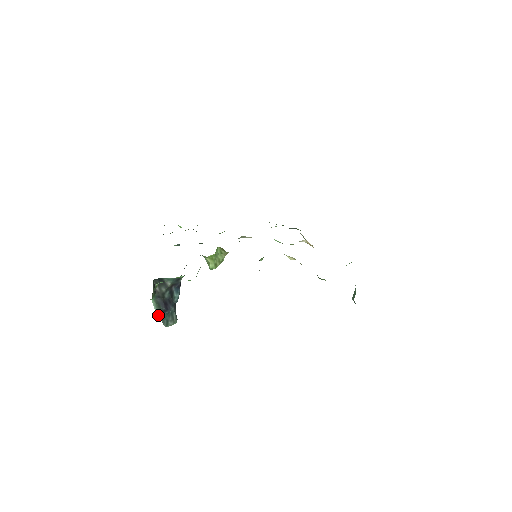
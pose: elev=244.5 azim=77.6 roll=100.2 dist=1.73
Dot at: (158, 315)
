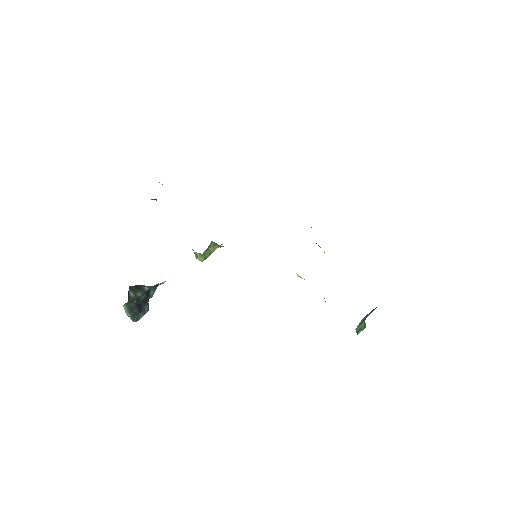
Dot at: (129, 316)
